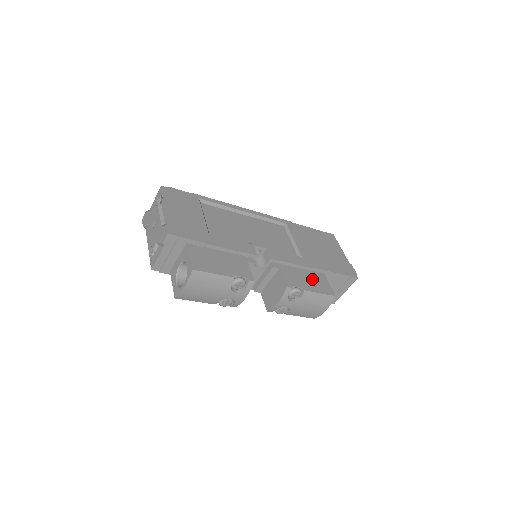
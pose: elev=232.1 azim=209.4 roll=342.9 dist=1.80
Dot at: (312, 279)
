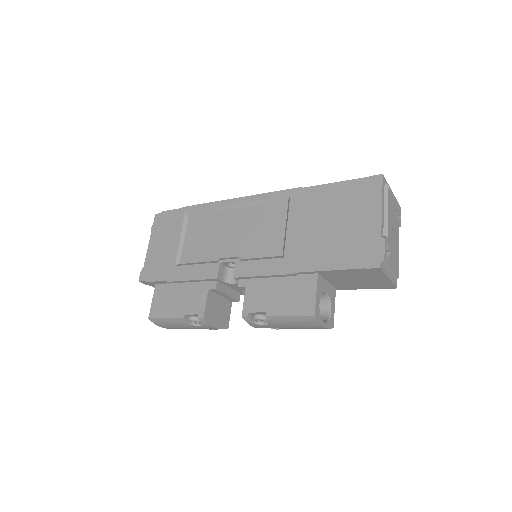
Dot at: (288, 292)
